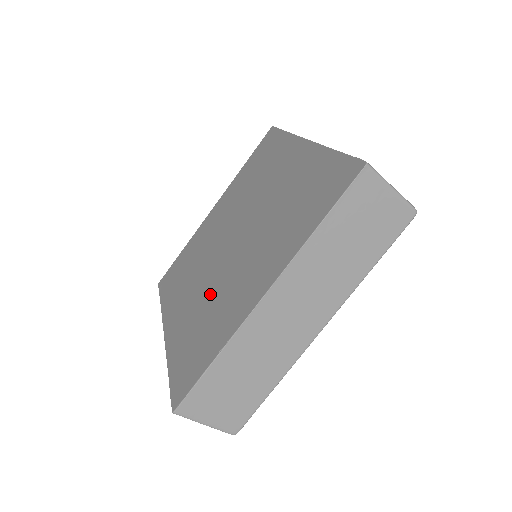
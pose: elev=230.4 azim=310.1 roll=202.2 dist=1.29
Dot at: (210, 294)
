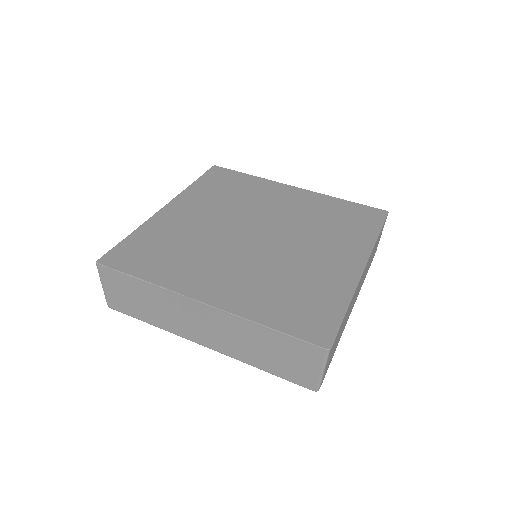
Dot at: (203, 239)
